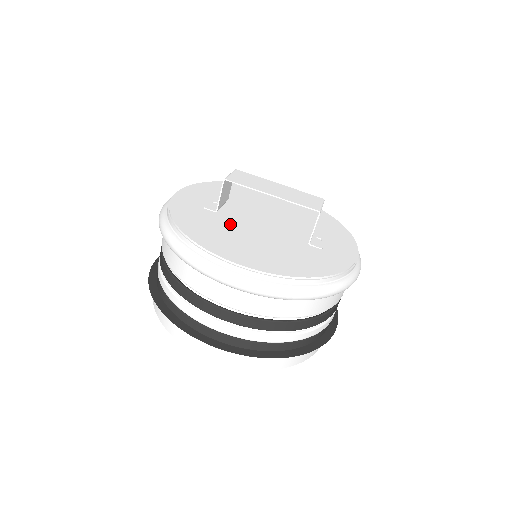
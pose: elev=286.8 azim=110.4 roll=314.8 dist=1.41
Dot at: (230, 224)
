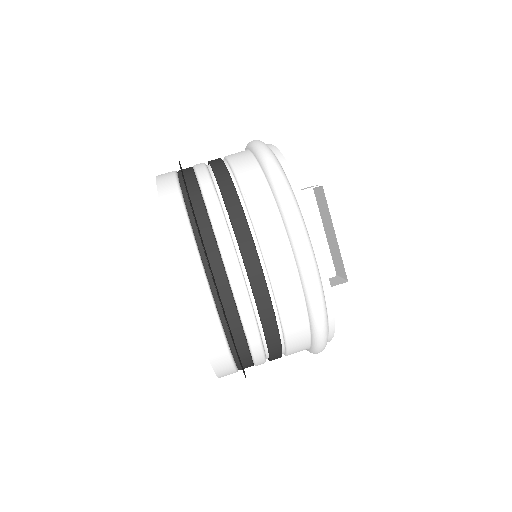
Dot at: occluded
